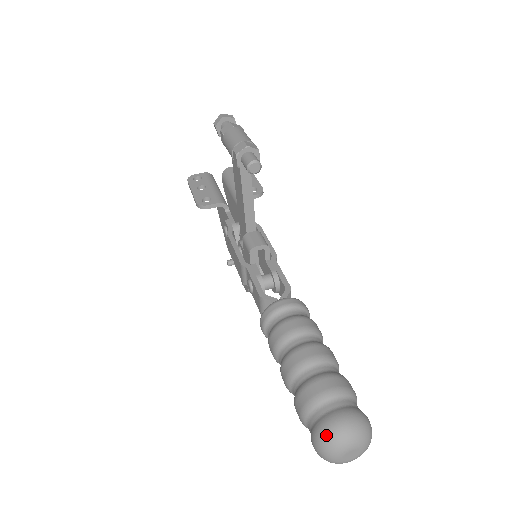
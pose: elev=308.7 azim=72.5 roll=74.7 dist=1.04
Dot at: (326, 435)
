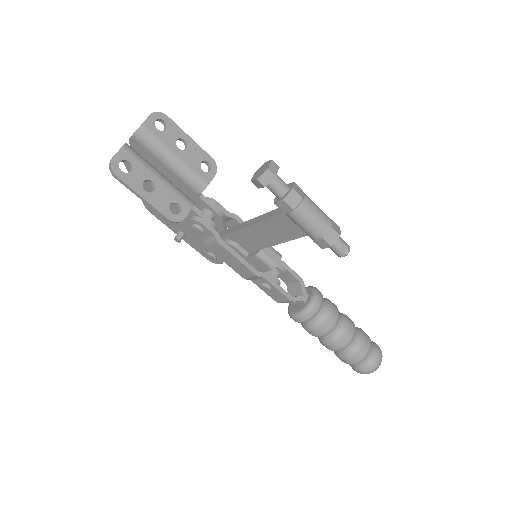
Dot at: (374, 370)
